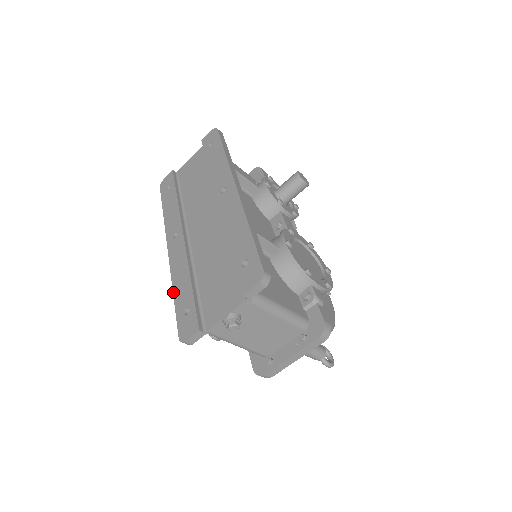
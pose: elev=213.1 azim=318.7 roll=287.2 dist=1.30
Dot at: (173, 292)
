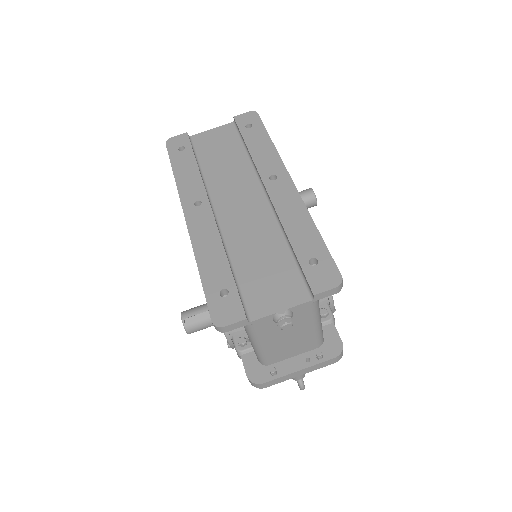
Dot at: (198, 266)
